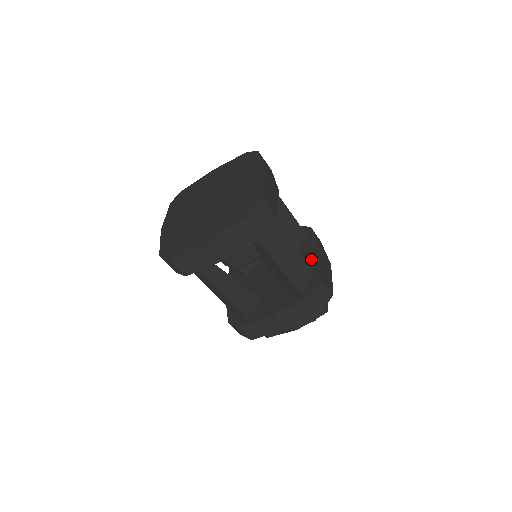
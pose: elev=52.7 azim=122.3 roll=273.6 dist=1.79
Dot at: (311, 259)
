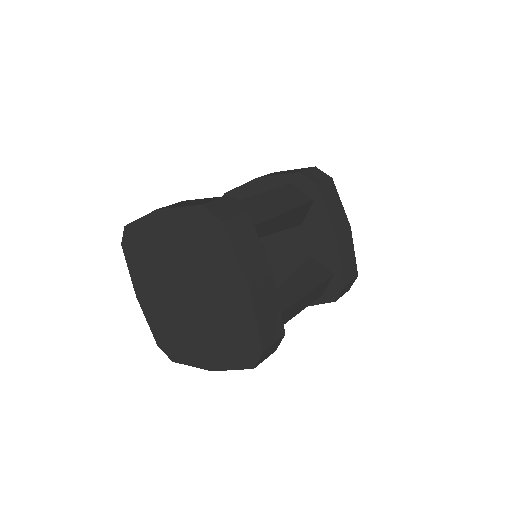
Dot at: (326, 247)
